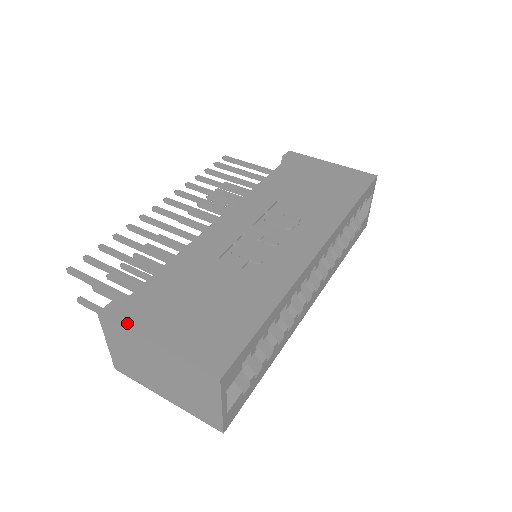
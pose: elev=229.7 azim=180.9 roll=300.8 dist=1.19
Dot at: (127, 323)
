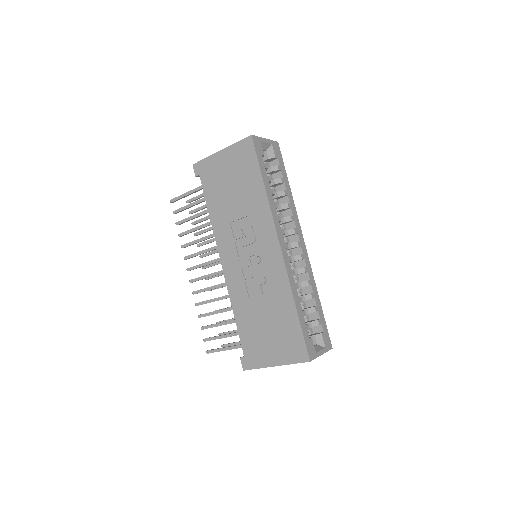
Dot at: (257, 366)
